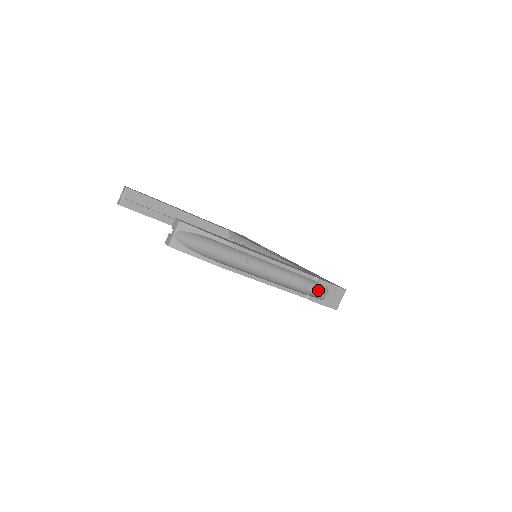
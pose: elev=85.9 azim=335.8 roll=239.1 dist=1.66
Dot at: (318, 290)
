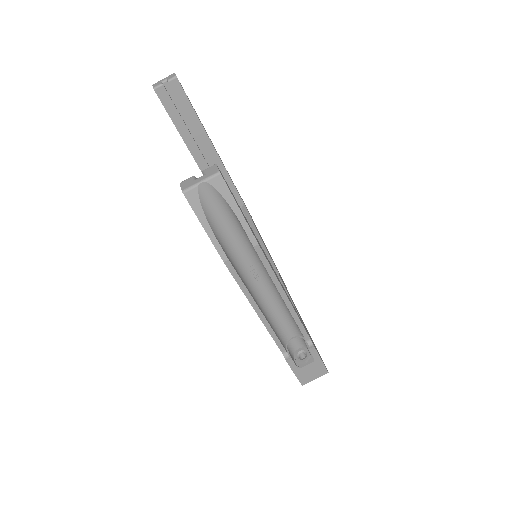
Dot at: (300, 352)
